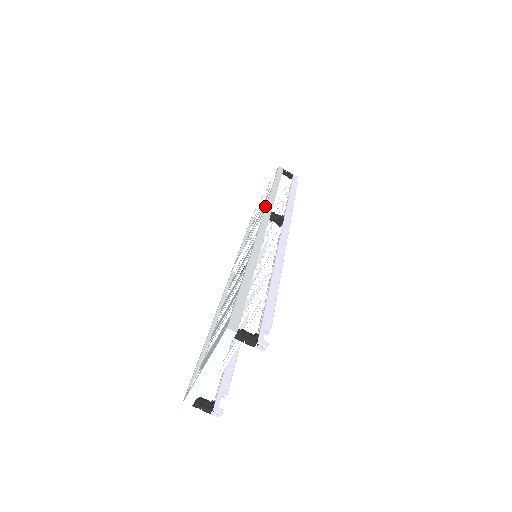
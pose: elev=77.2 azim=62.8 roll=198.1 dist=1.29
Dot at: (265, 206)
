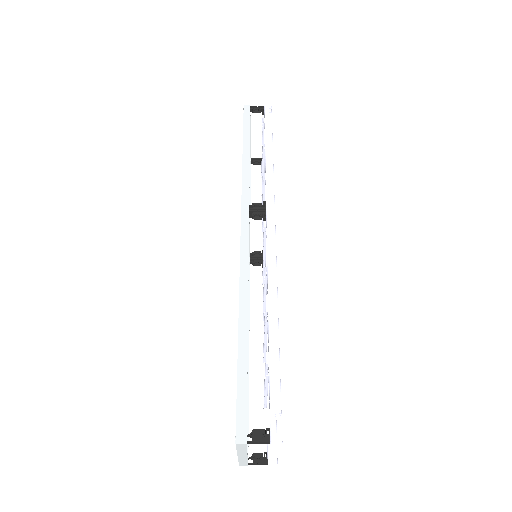
Dot at: (241, 199)
